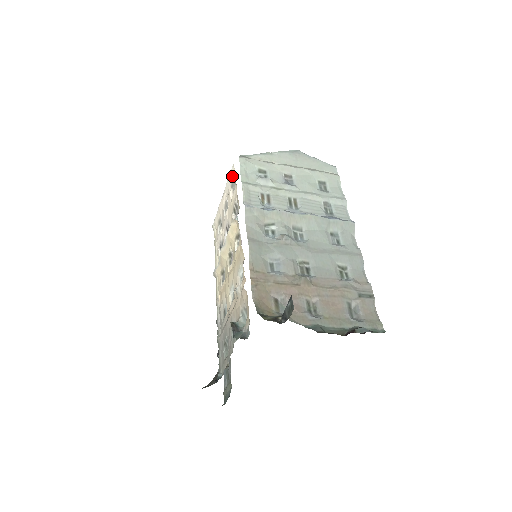
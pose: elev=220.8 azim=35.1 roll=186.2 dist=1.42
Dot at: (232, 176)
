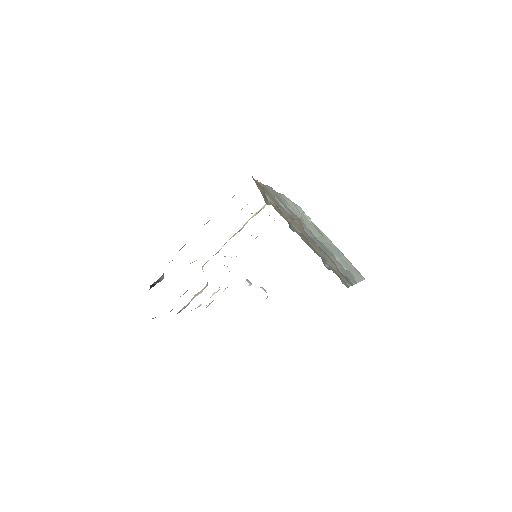
Dot at: occluded
